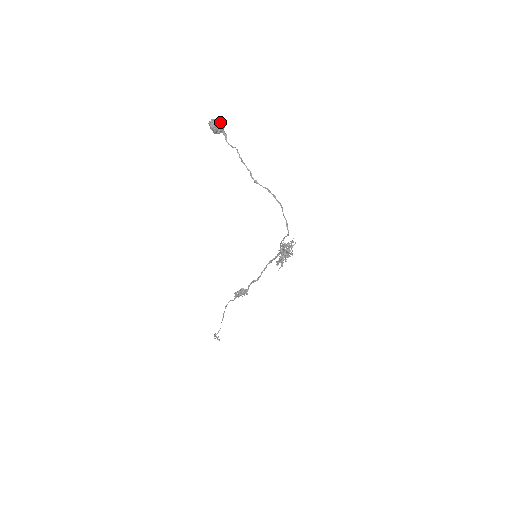
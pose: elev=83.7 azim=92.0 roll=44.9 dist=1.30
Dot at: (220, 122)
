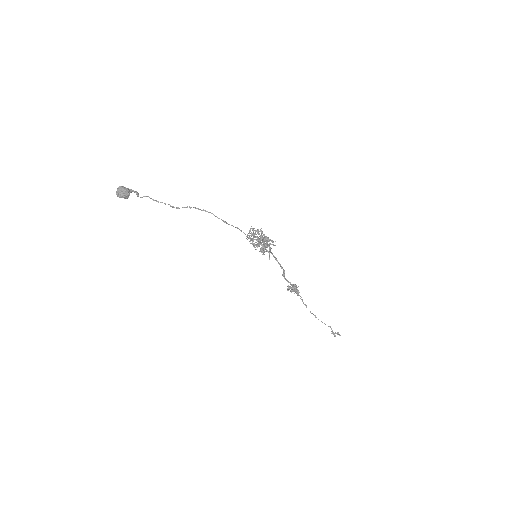
Dot at: (120, 189)
